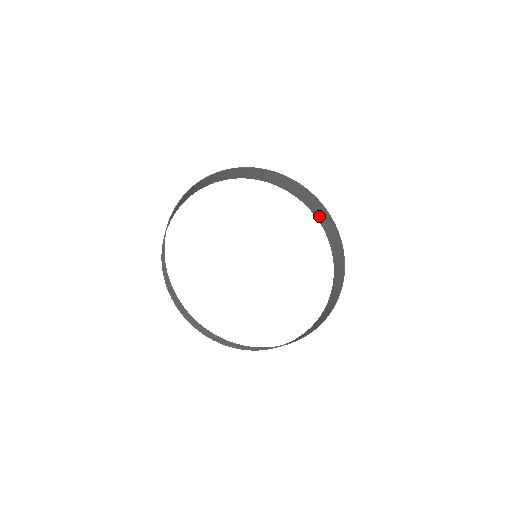
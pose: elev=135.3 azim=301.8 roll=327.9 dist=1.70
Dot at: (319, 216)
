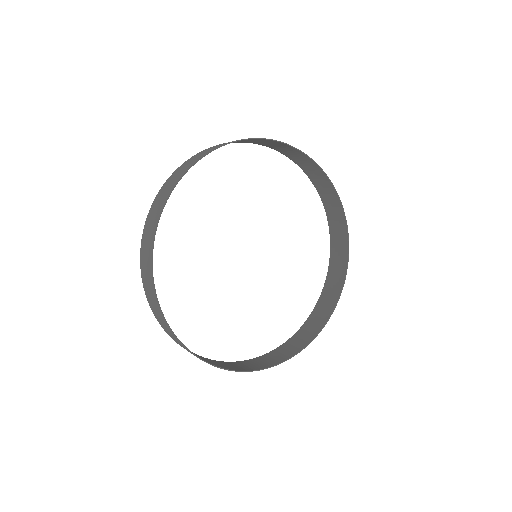
Dot at: (296, 159)
